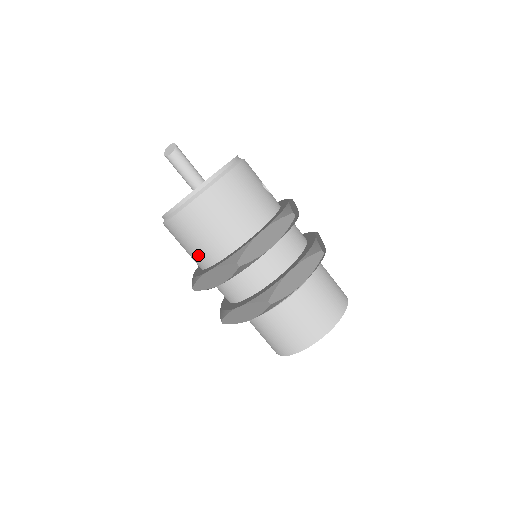
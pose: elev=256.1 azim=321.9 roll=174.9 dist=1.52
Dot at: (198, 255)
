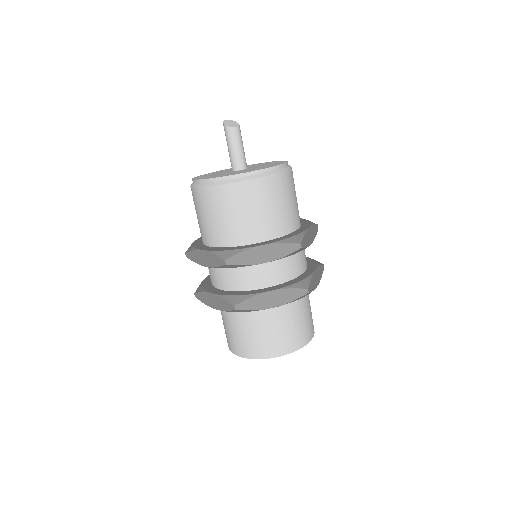
Dot at: (246, 228)
